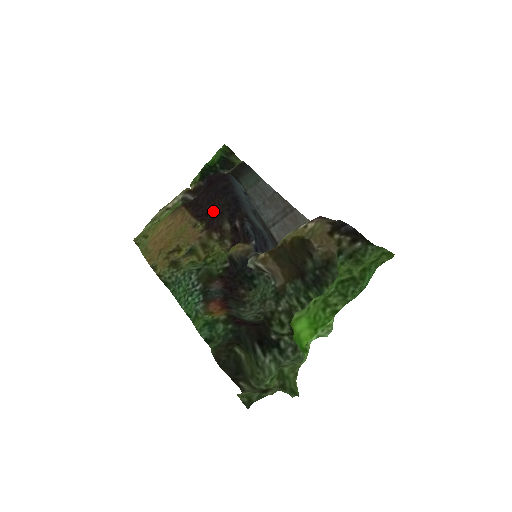
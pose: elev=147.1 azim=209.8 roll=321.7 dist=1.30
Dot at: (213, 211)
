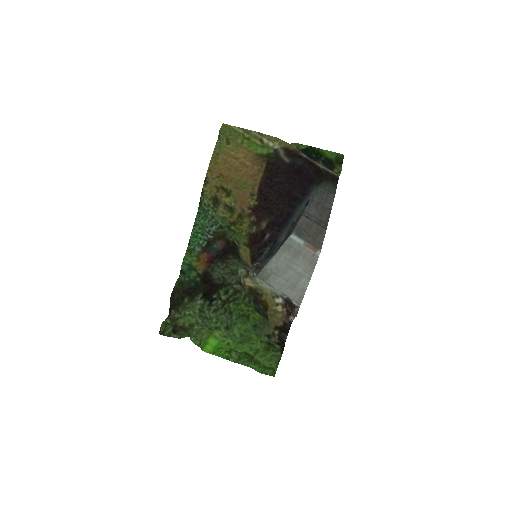
Dot at: (271, 203)
